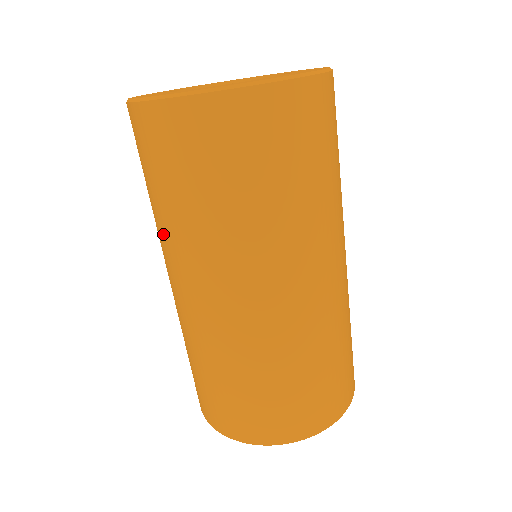
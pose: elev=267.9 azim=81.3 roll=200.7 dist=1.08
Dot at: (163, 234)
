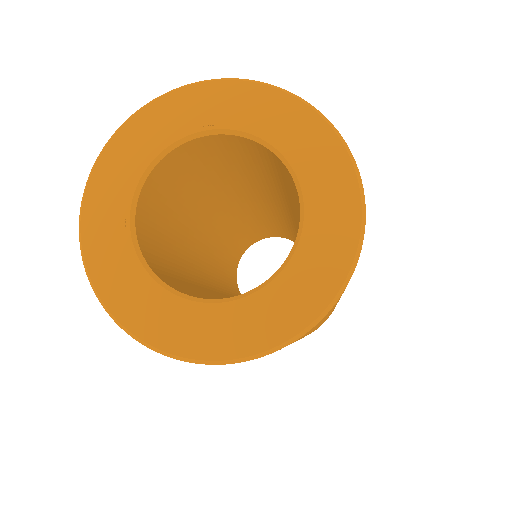
Dot at: occluded
